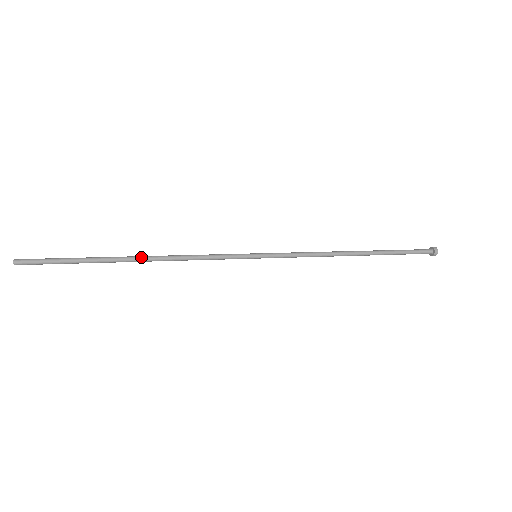
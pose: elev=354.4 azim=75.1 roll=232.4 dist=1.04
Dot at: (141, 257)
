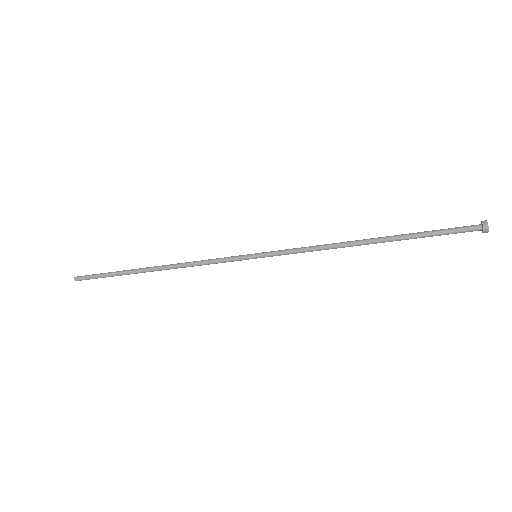
Dot at: (156, 268)
